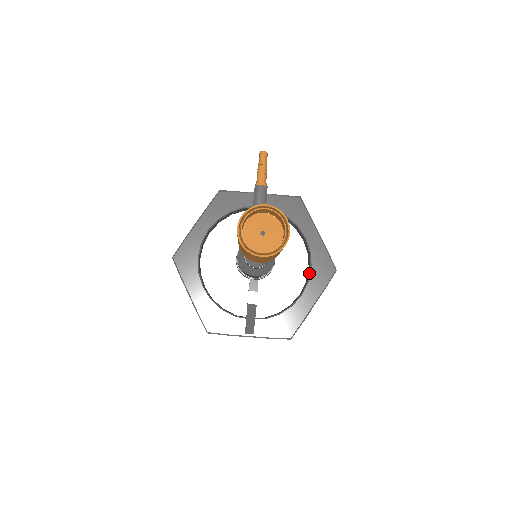
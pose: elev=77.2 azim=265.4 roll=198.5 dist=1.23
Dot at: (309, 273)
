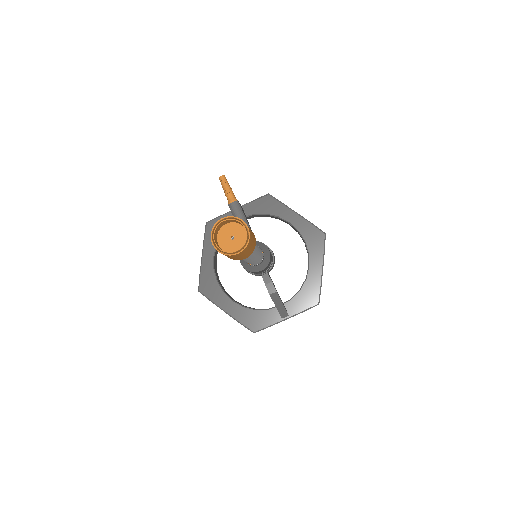
Dot at: (306, 247)
